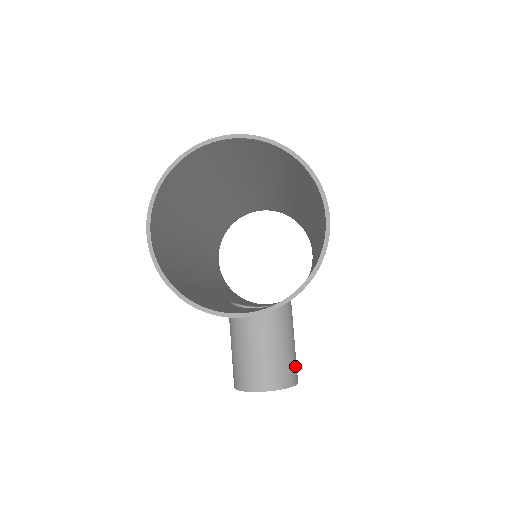
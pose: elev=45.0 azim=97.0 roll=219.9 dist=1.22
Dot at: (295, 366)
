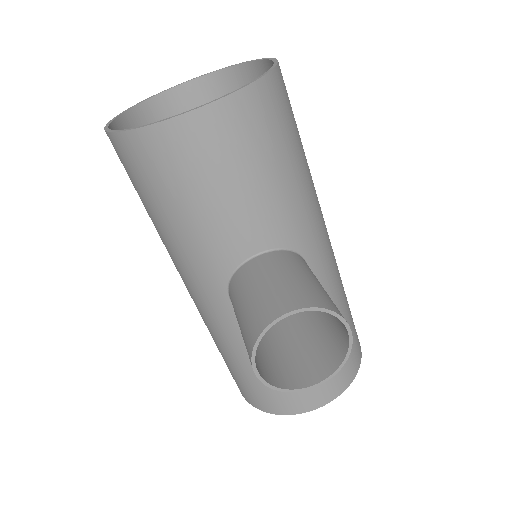
Dot at: (335, 306)
